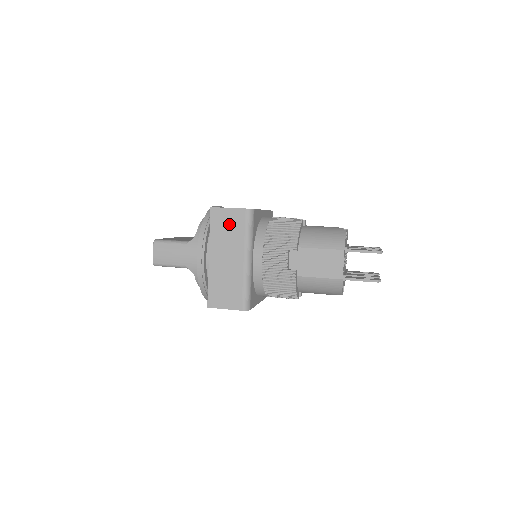
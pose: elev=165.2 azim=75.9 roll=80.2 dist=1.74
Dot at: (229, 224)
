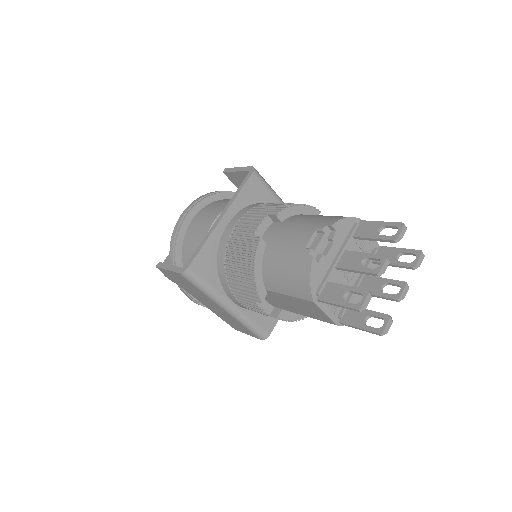
Dot at: (182, 282)
